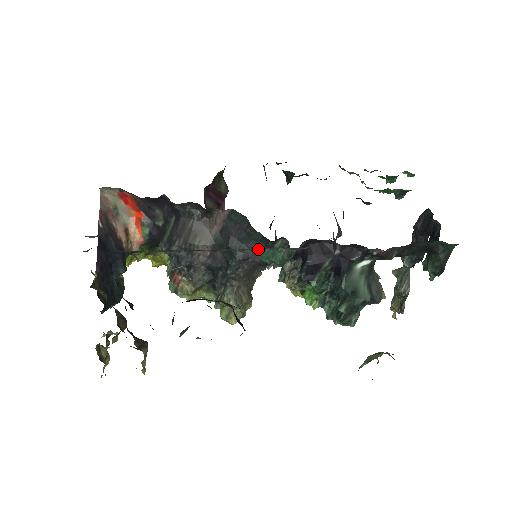
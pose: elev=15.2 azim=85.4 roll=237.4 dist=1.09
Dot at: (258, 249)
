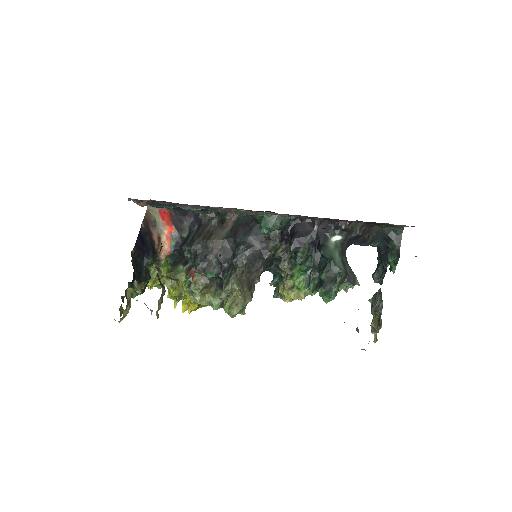
Dot at: (258, 214)
